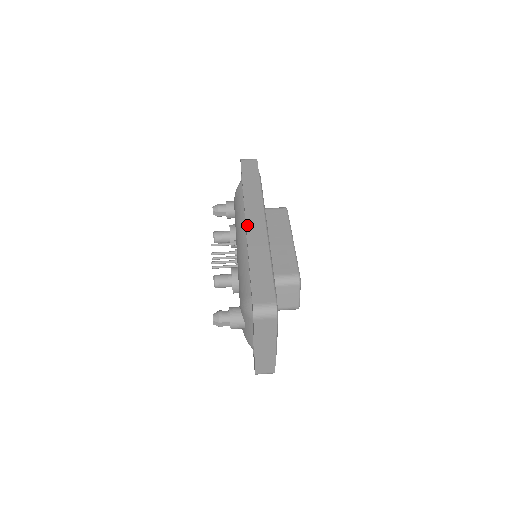
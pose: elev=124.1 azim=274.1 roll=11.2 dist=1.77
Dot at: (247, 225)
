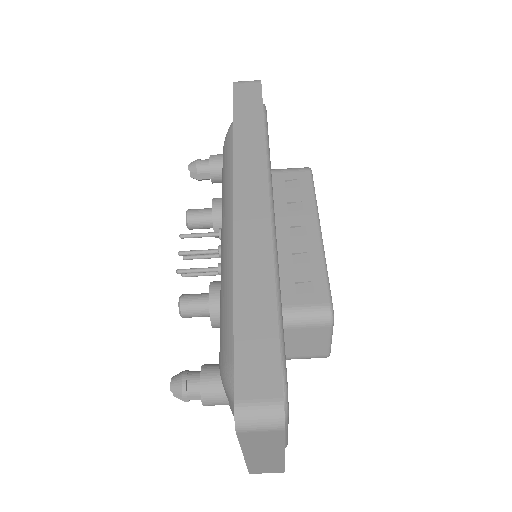
Dot at: (235, 211)
